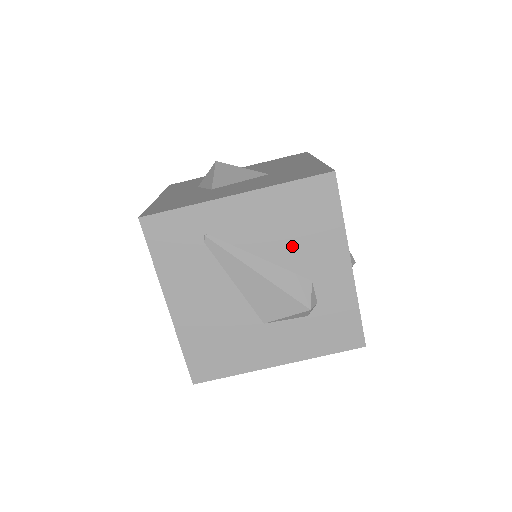
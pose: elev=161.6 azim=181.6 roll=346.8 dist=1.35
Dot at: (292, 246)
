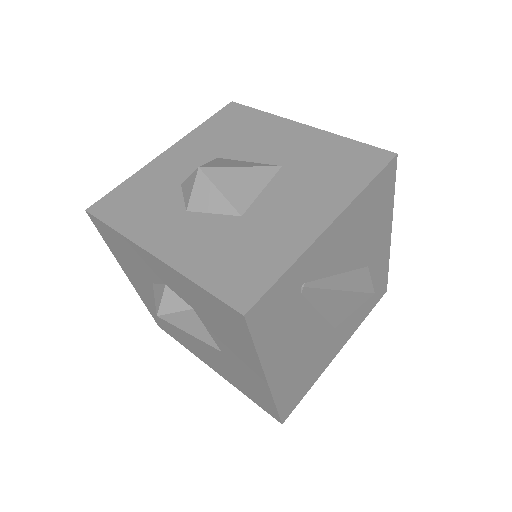
Dot at: (361, 246)
